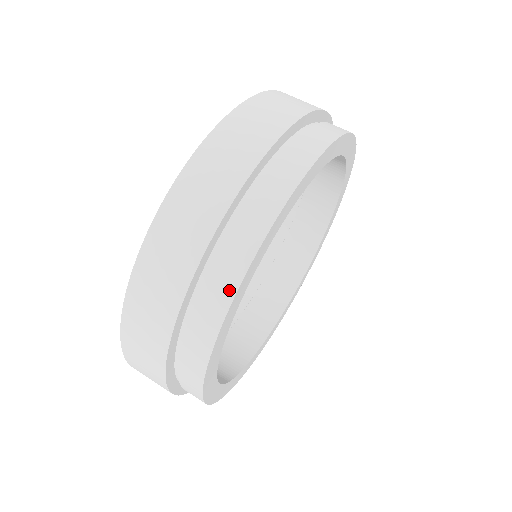
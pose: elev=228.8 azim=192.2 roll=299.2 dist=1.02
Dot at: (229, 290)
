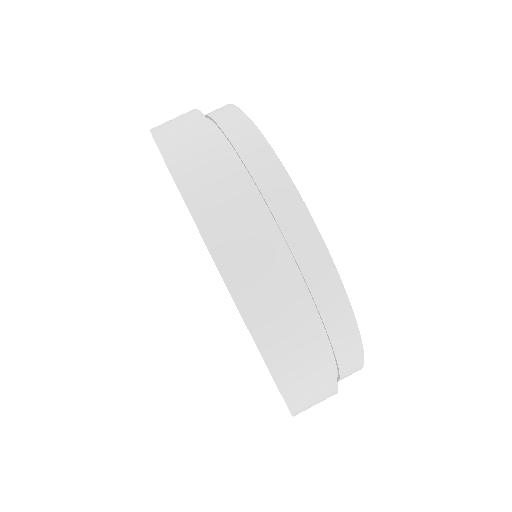
Dot at: (248, 127)
